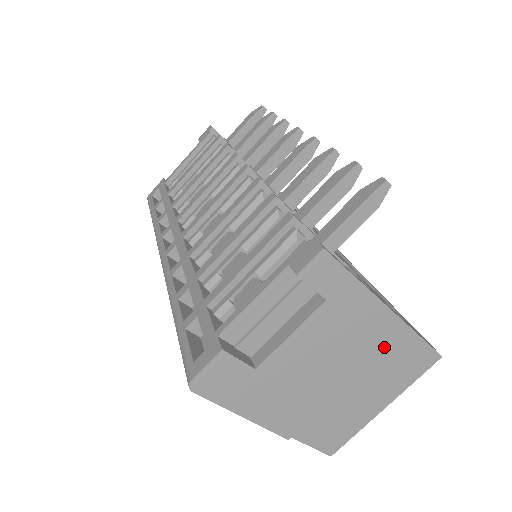
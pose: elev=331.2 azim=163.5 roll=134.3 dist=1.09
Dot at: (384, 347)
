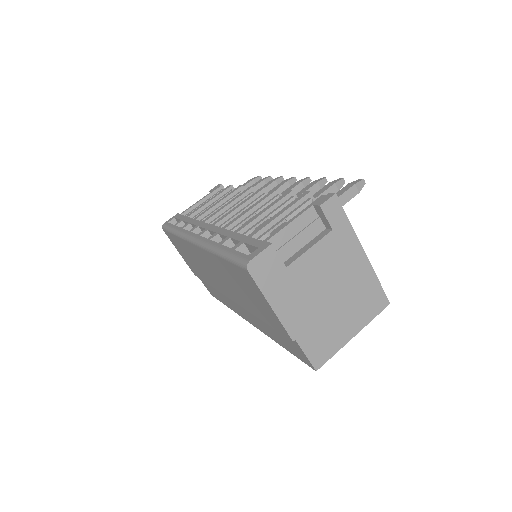
Dot at: (358, 281)
